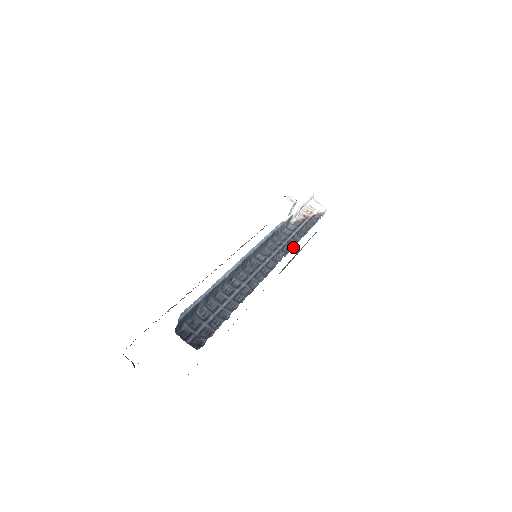
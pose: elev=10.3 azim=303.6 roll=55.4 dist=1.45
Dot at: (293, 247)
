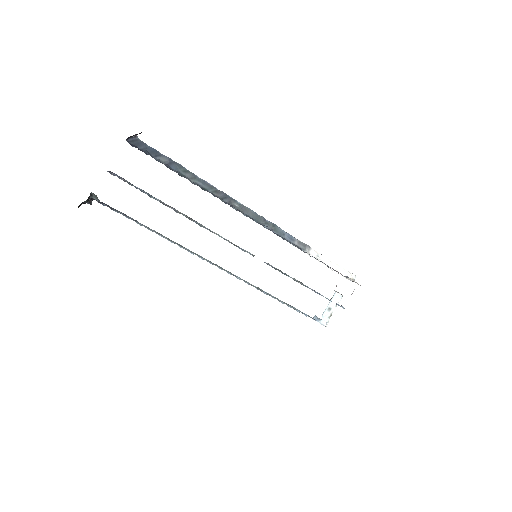
Dot at: occluded
